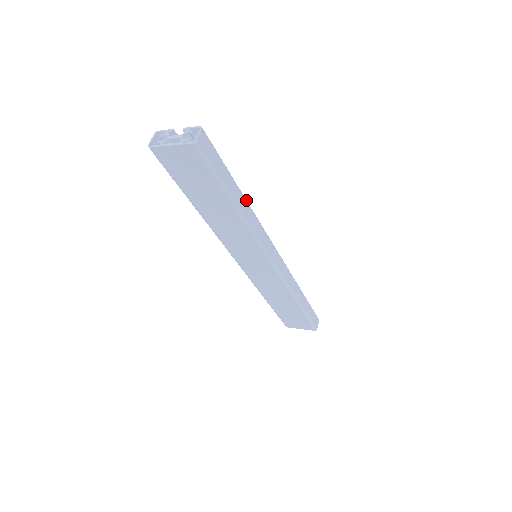
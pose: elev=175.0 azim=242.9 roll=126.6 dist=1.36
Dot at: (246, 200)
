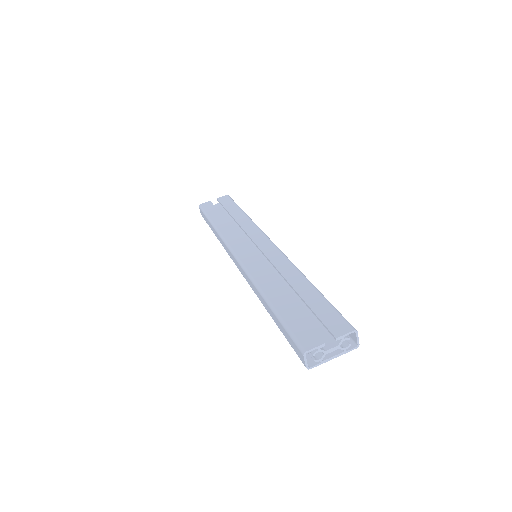
Dot at: occluded
